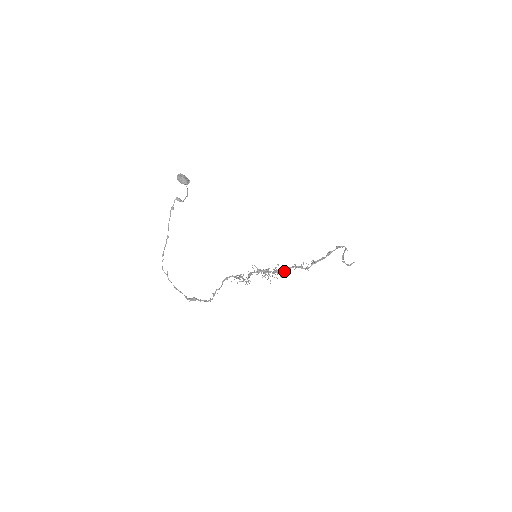
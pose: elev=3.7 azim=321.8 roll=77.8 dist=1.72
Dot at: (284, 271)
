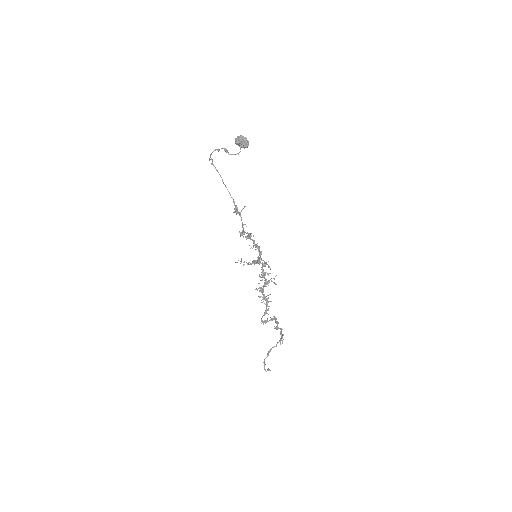
Dot at: (263, 297)
